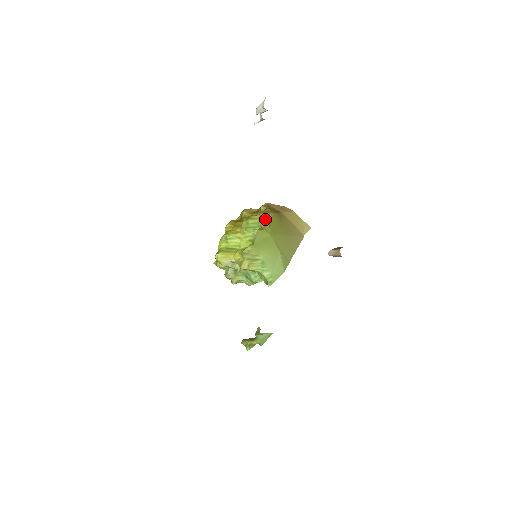
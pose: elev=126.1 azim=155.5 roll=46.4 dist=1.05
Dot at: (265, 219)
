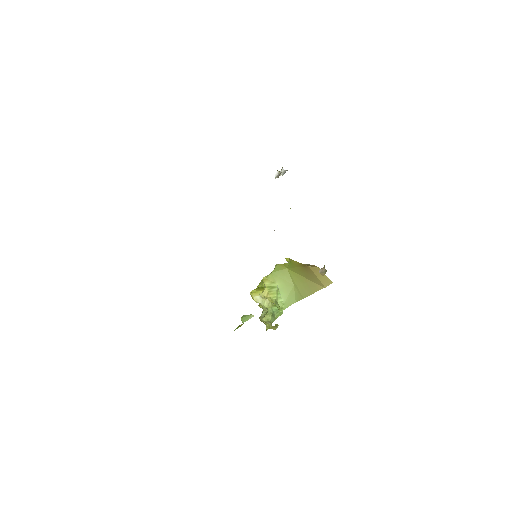
Dot at: occluded
